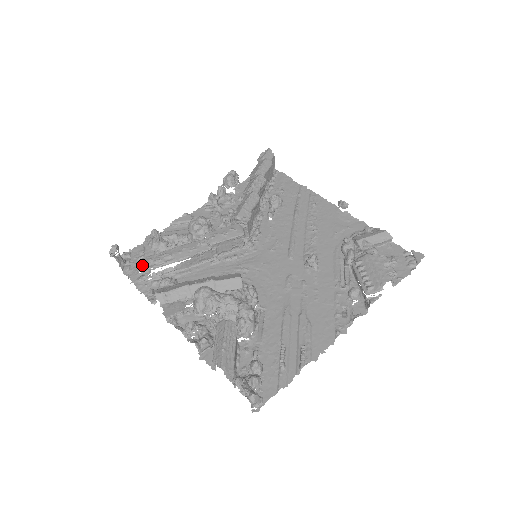
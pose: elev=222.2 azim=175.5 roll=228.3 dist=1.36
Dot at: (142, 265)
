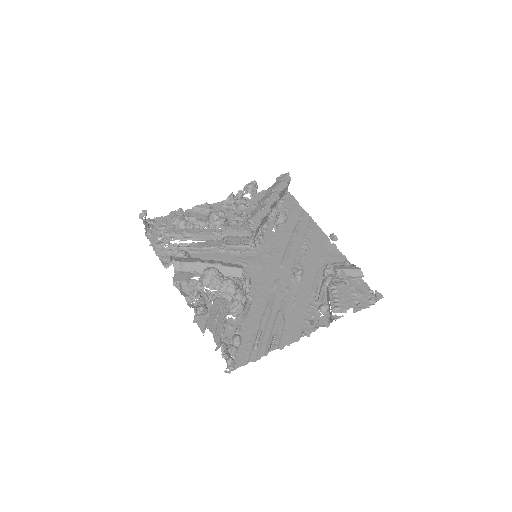
Dot at: (165, 234)
